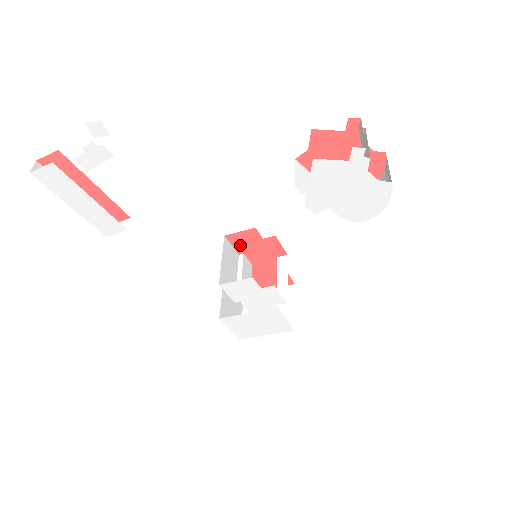
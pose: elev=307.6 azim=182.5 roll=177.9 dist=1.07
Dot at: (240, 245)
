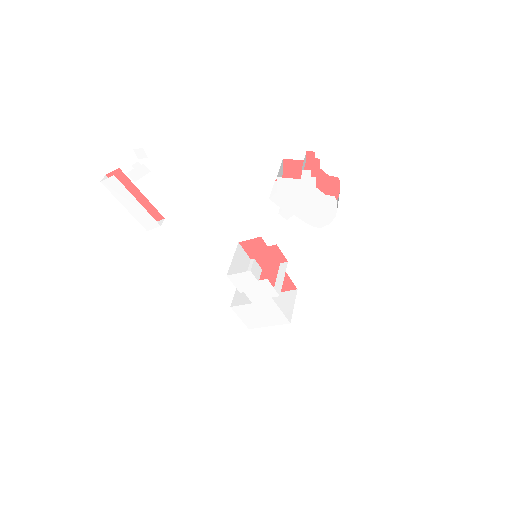
Dot at: (251, 251)
